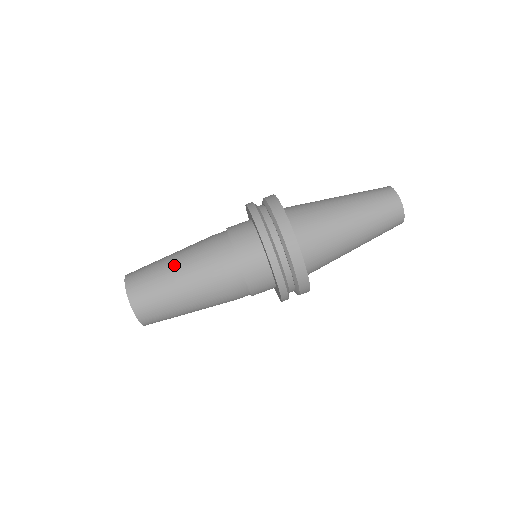
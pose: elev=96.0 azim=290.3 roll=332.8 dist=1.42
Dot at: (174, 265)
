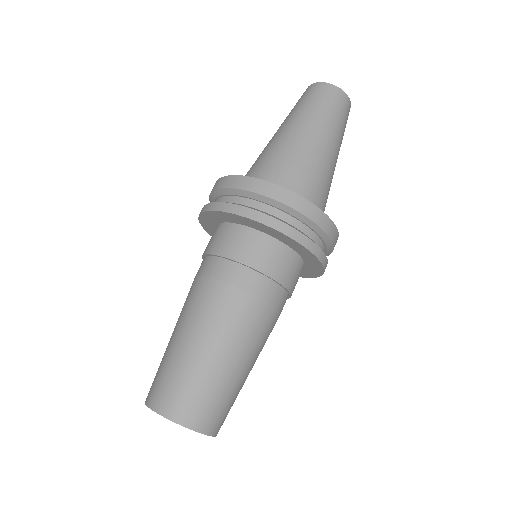
Dot at: (188, 338)
